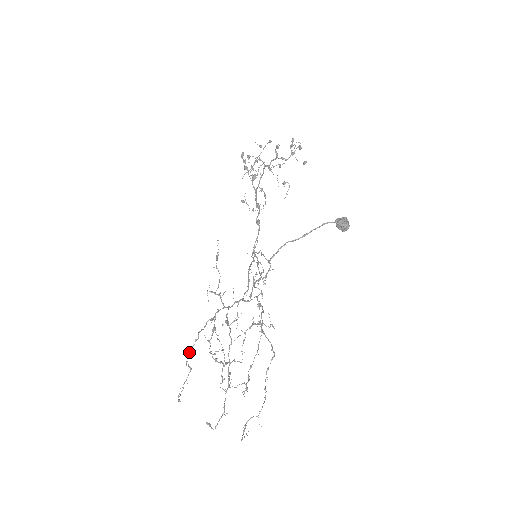
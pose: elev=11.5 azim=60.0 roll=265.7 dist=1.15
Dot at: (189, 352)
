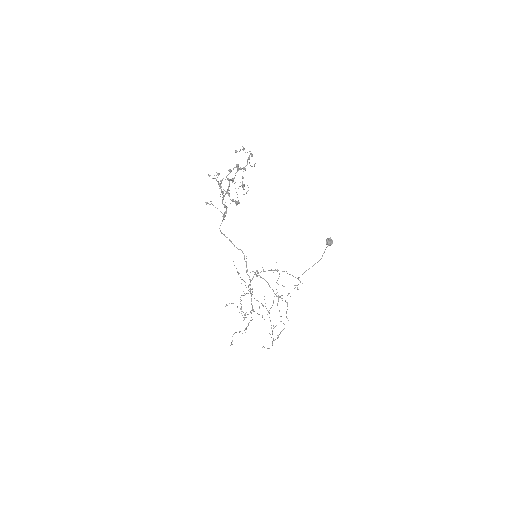
Dot at: occluded
